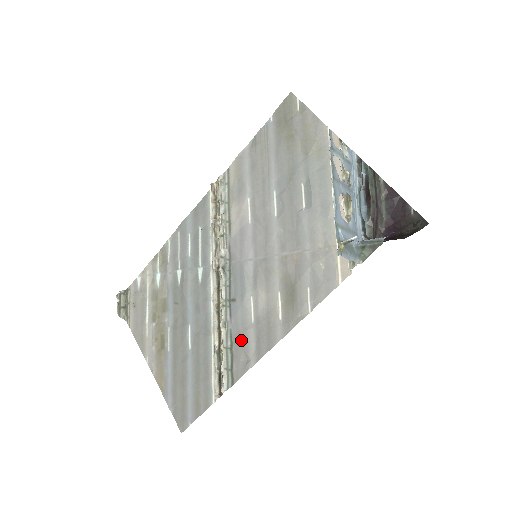
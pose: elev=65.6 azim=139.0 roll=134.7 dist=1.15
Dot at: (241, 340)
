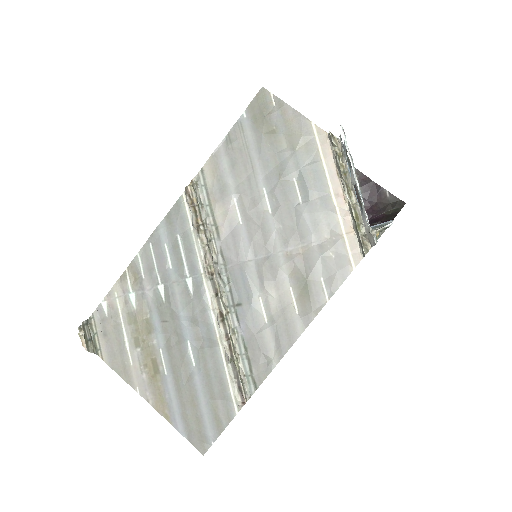
Dot at: (257, 343)
